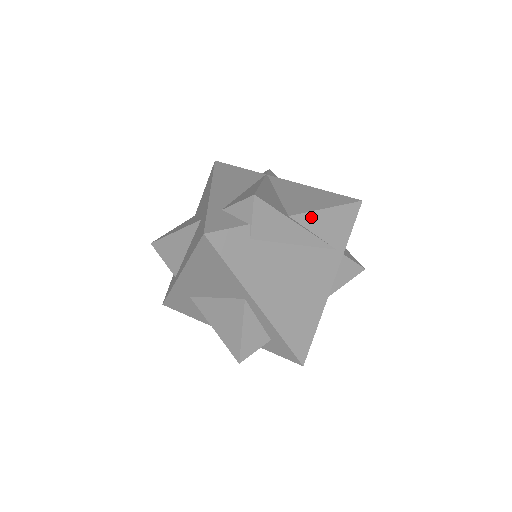
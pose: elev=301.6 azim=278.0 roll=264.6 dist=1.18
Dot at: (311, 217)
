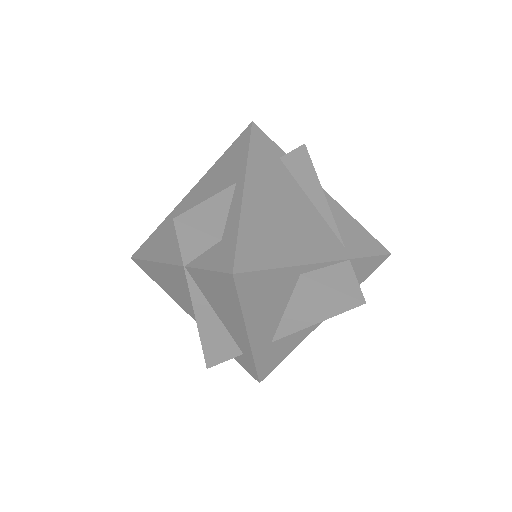
Dot at: (337, 207)
